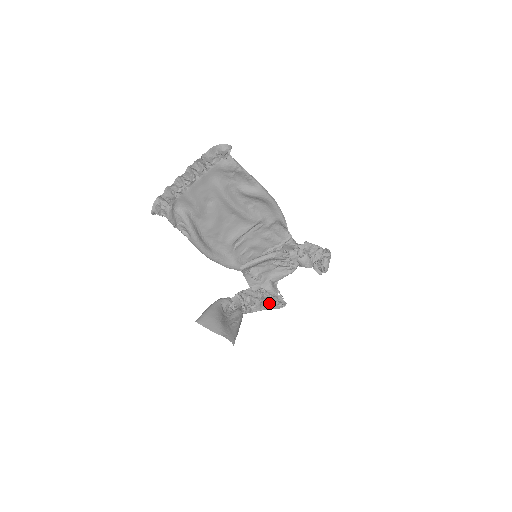
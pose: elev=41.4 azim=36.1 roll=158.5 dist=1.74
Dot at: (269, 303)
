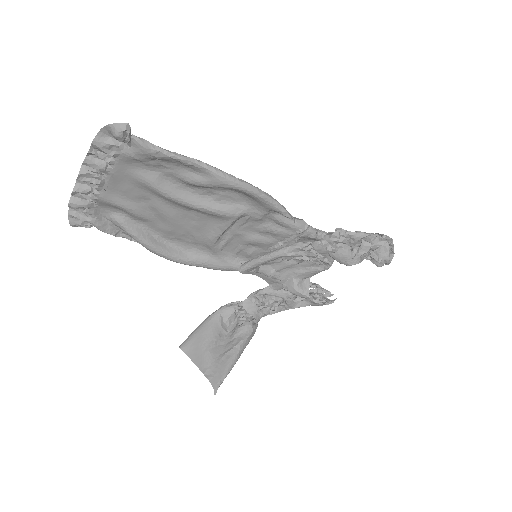
Dot at: (306, 300)
